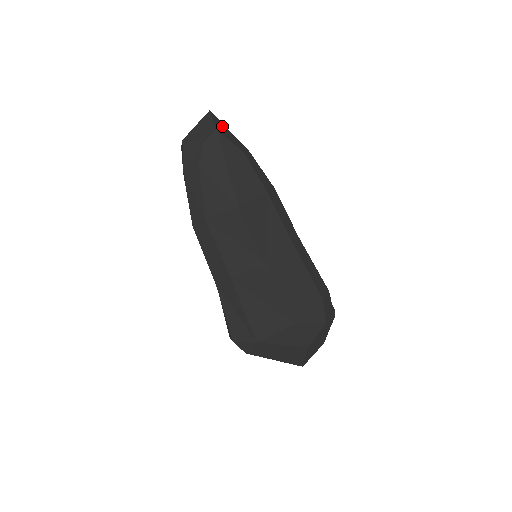
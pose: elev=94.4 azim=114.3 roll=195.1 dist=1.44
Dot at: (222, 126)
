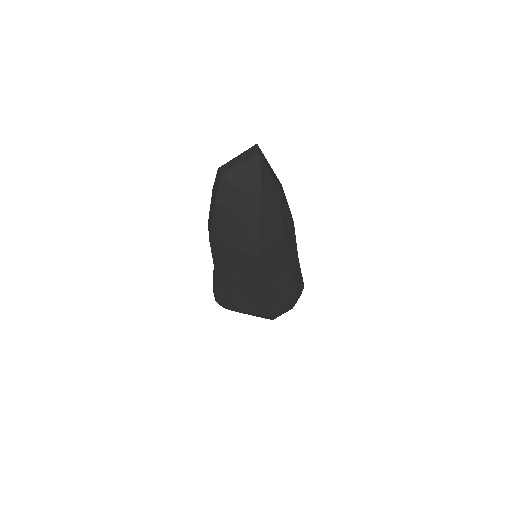
Dot at: (267, 175)
